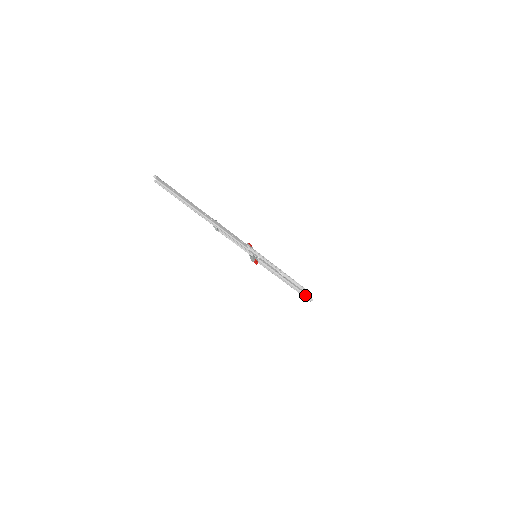
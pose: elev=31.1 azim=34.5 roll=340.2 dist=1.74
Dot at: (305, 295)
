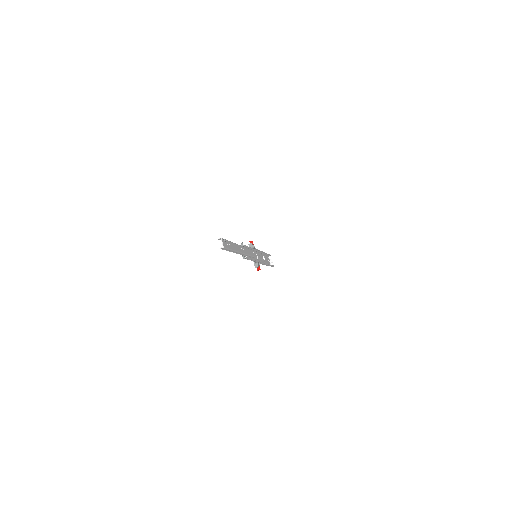
Dot at: occluded
